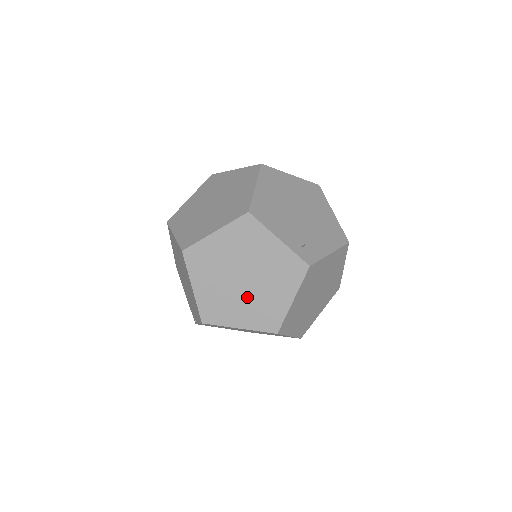
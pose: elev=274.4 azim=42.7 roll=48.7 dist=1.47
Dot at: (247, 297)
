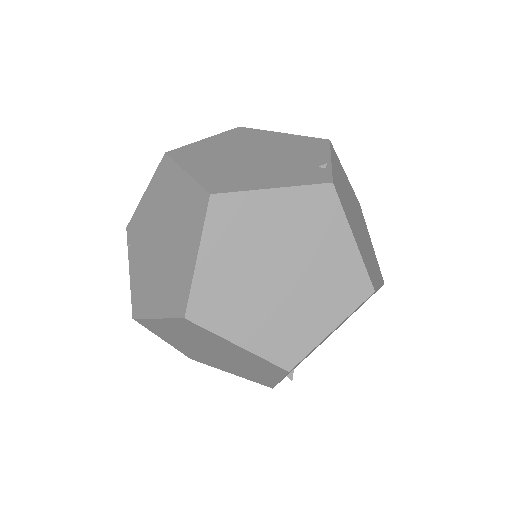
Dot at: (199, 351)
